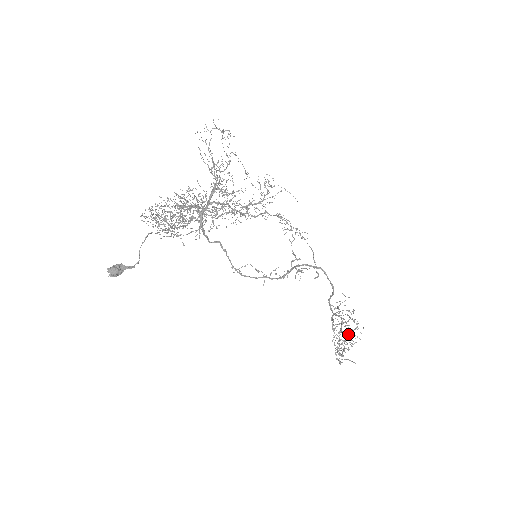
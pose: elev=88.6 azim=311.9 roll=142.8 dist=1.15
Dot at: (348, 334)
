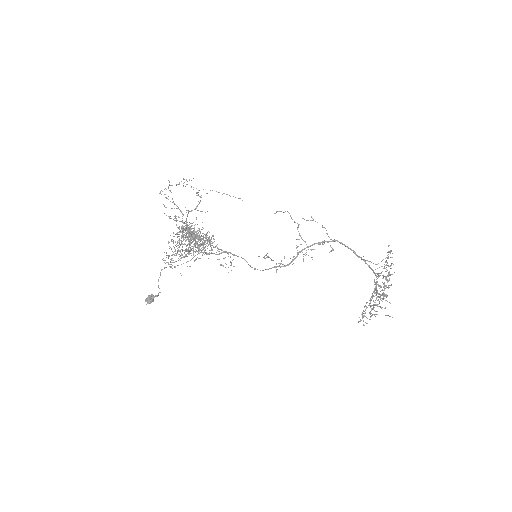
Dot at: occluded
